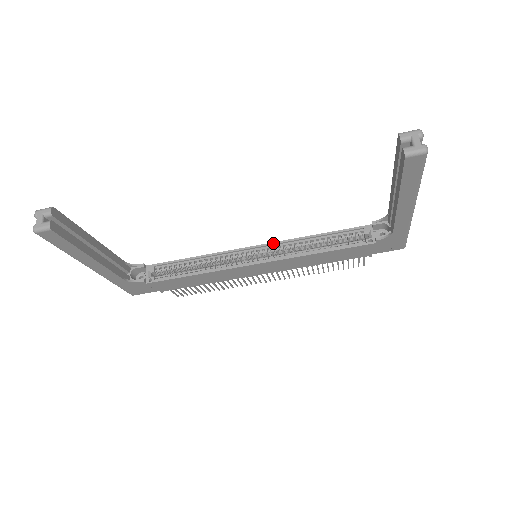
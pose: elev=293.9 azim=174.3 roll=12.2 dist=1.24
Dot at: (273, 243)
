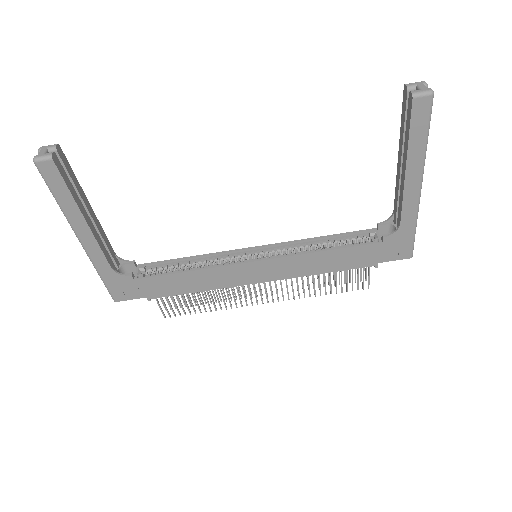
Dot at: (275, 244)
